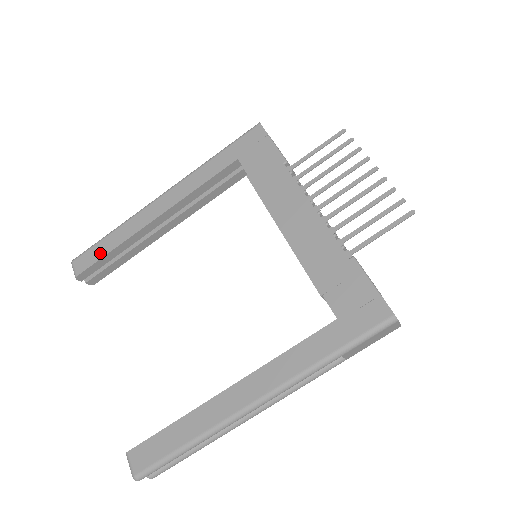
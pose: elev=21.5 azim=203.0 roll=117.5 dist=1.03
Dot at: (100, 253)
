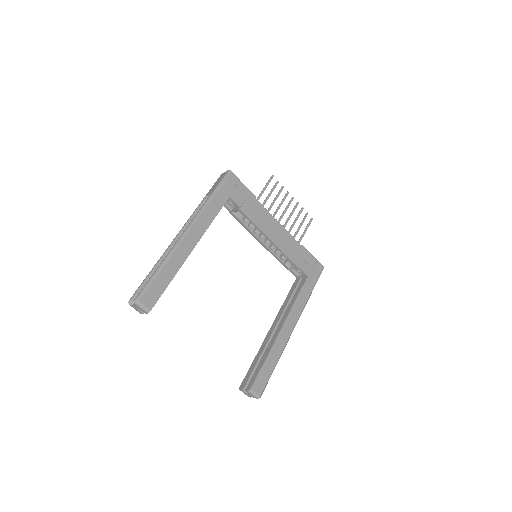
Dot at: (162, 286)
